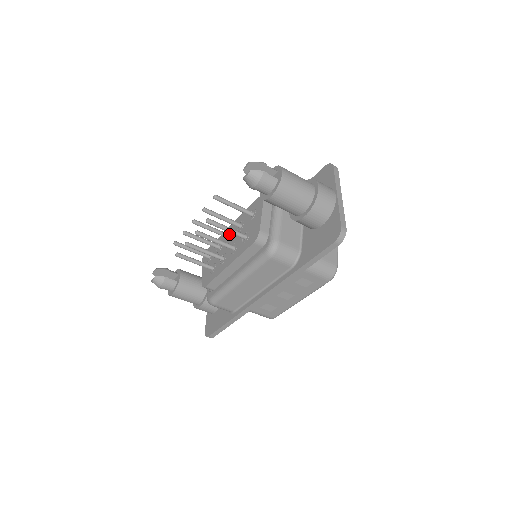
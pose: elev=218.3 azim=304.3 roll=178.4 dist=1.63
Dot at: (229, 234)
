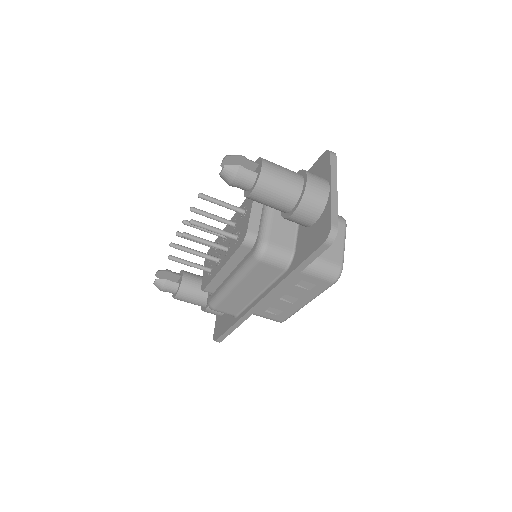
Dot at: occluded
